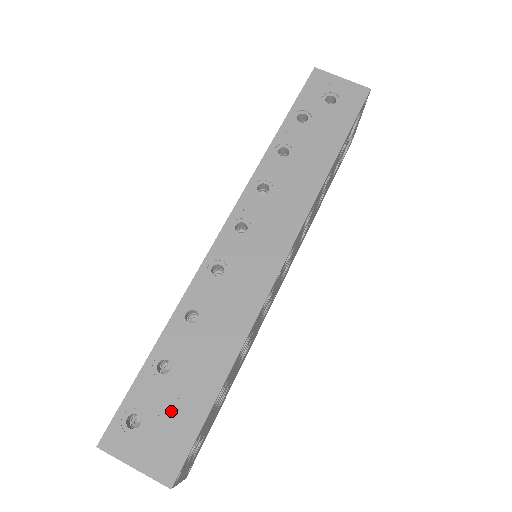
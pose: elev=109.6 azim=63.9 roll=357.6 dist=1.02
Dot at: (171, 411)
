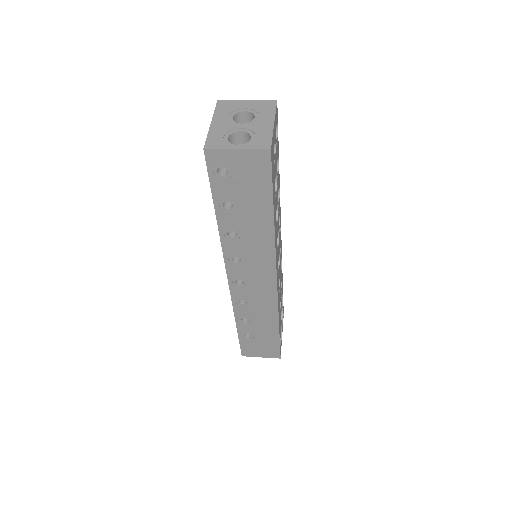
Dot at: occluded
